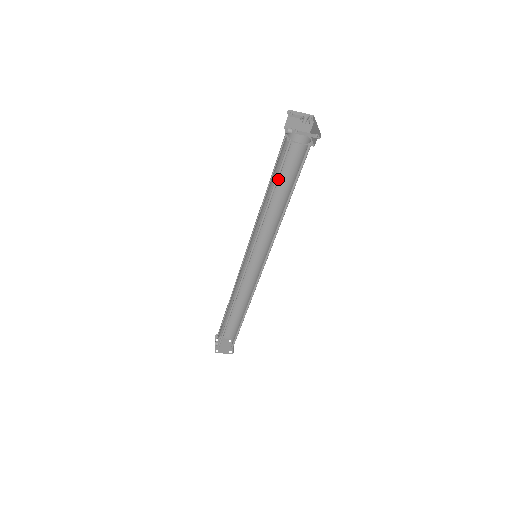
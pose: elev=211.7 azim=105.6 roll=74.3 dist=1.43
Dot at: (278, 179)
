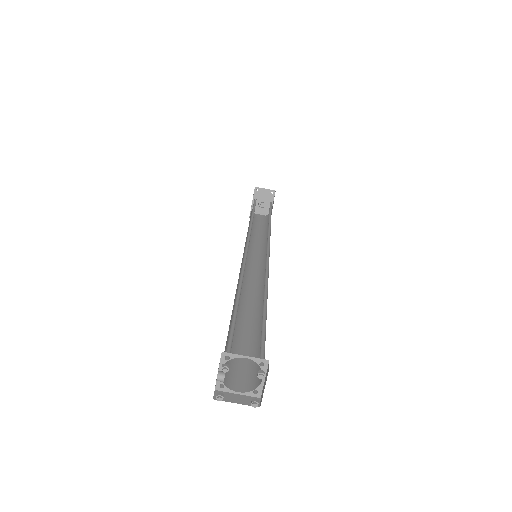
Dot at: (256, 231)
